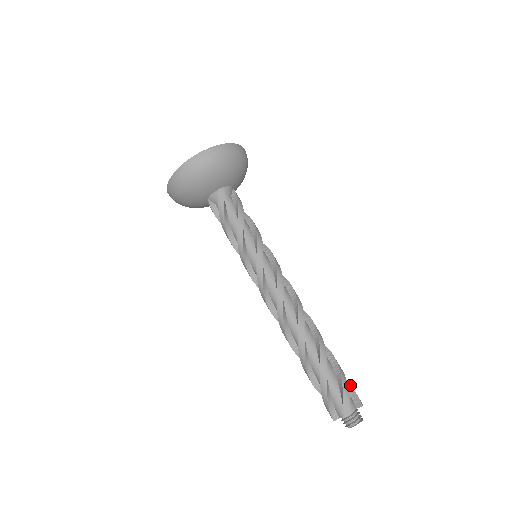
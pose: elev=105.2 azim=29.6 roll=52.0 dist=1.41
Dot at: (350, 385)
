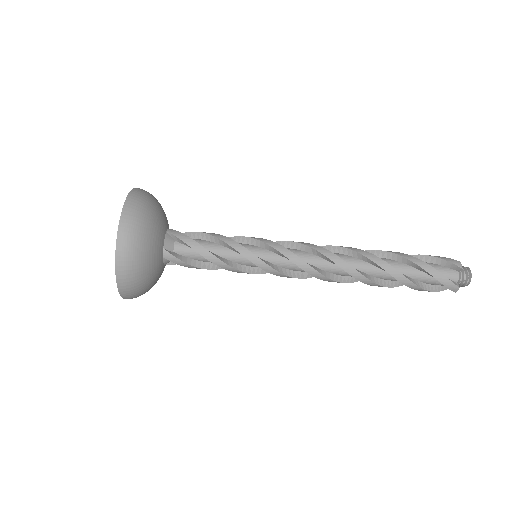
Dot at: (436, 257)
